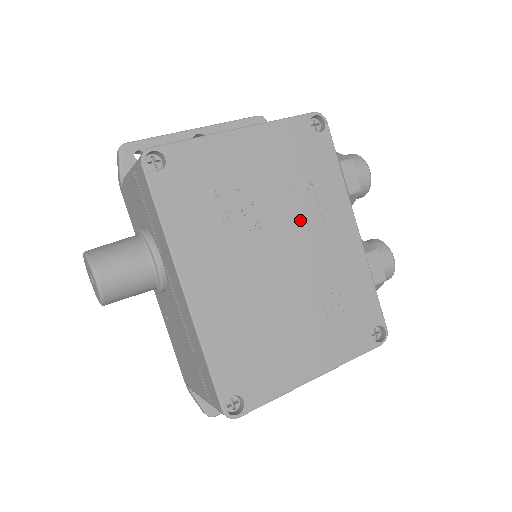
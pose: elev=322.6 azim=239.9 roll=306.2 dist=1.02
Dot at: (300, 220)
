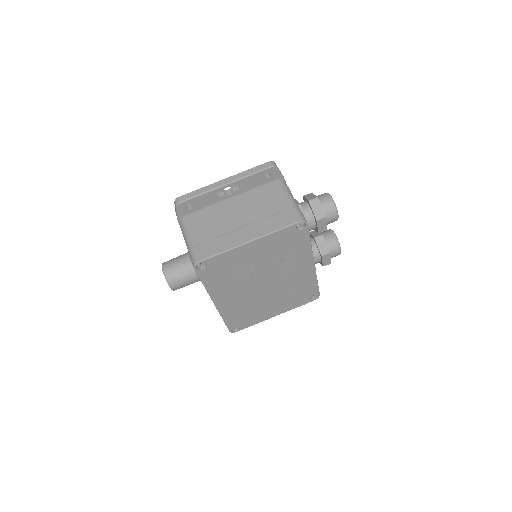
Dot at: (280, 268)
